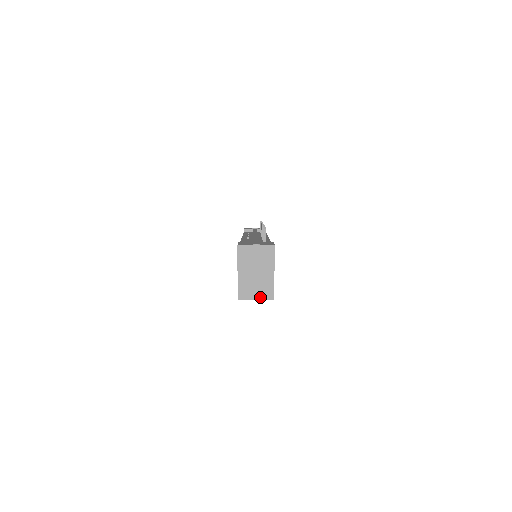
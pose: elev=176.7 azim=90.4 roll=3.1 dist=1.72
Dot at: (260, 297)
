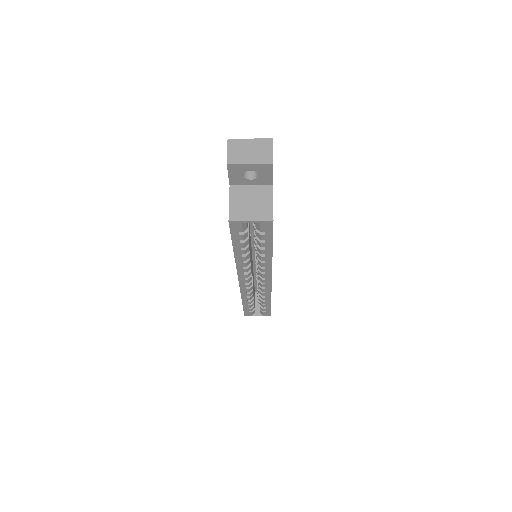
Dot at: (256, 218)
